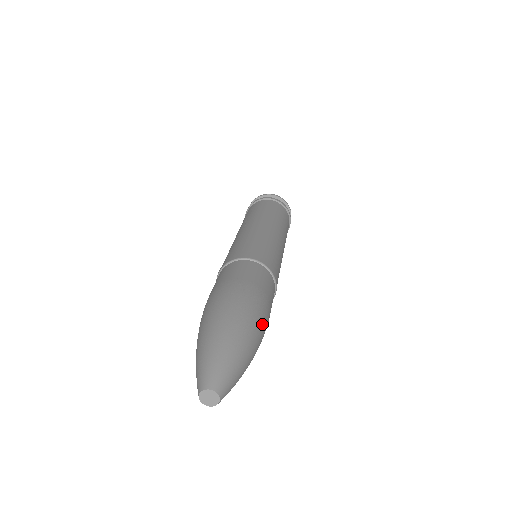
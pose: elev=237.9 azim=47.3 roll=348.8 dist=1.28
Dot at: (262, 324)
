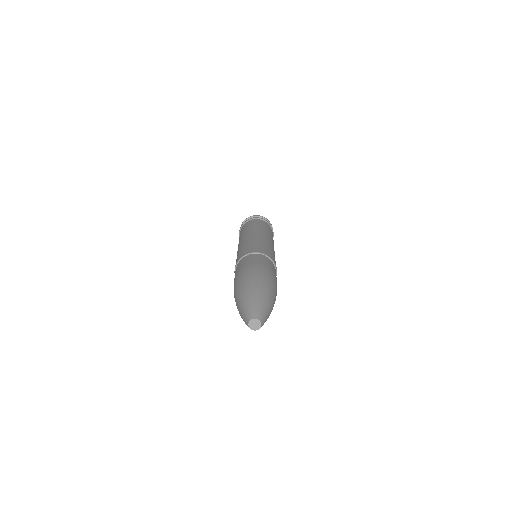
Dot at: occluded
